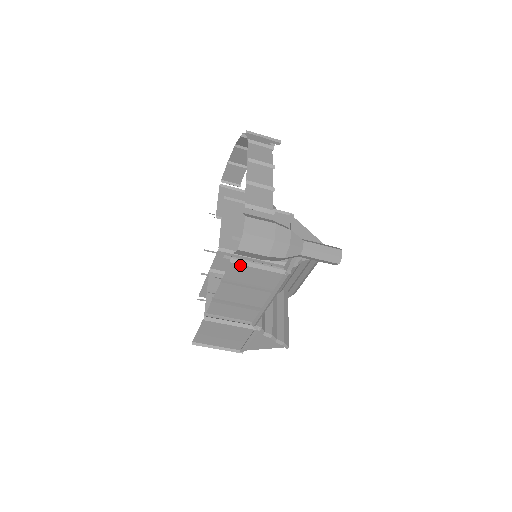
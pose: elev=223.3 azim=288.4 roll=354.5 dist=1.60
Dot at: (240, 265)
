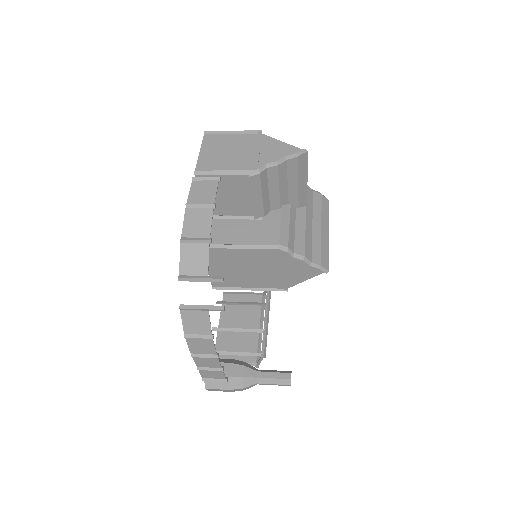
Dot at: occluded
